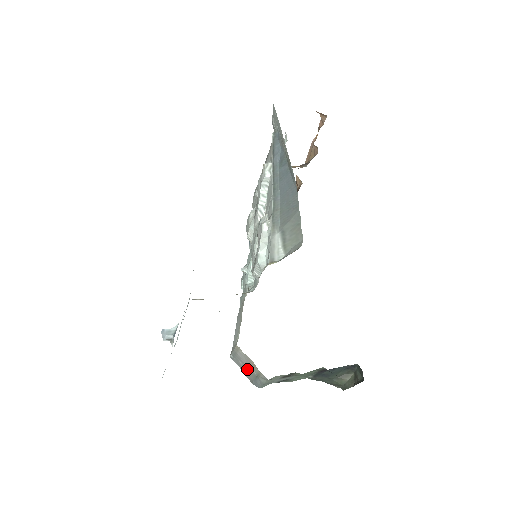
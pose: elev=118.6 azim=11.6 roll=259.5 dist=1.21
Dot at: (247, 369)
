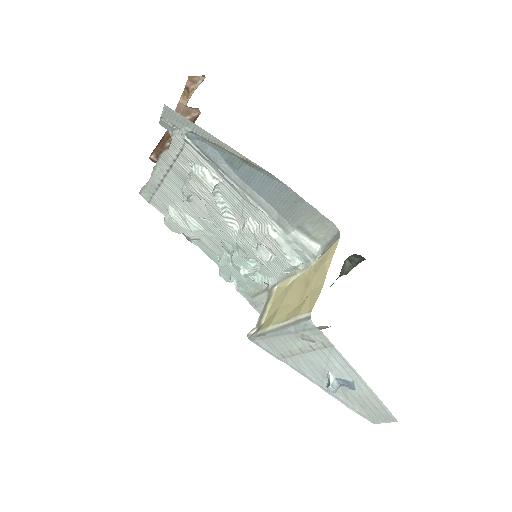
Dot at: occluded
